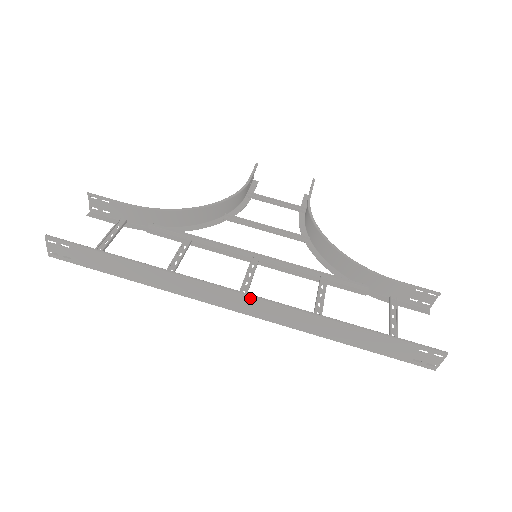
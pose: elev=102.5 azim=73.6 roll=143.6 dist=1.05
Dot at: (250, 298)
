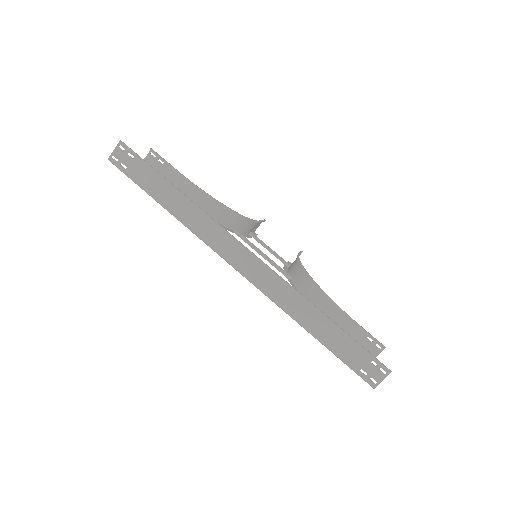
Dot at: (257, 260)
